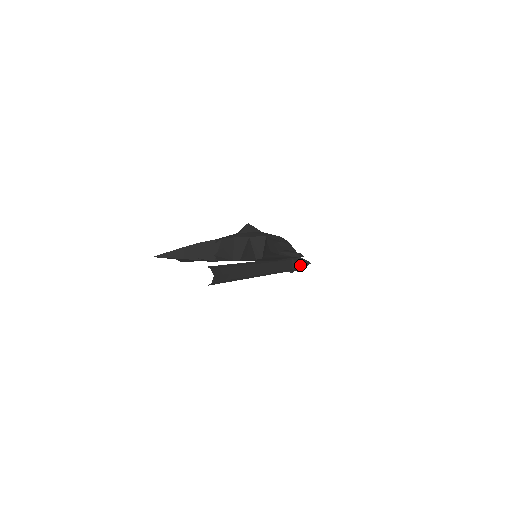
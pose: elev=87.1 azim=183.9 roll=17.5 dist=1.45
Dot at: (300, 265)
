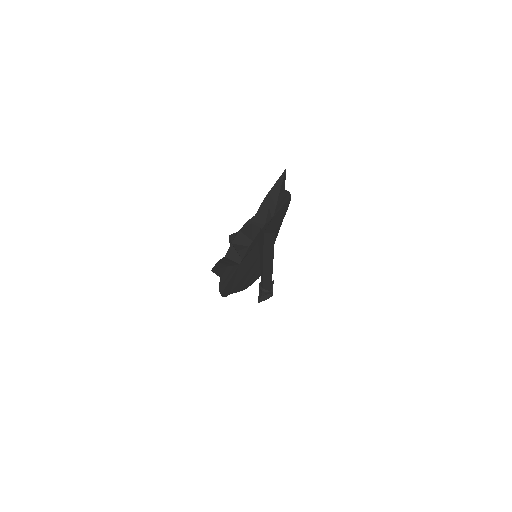
Dot at: occluded
